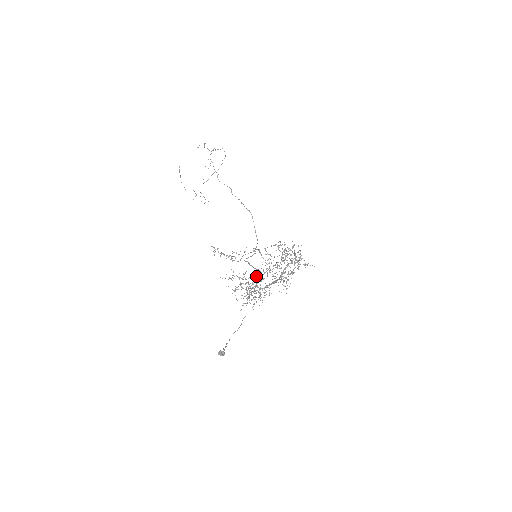
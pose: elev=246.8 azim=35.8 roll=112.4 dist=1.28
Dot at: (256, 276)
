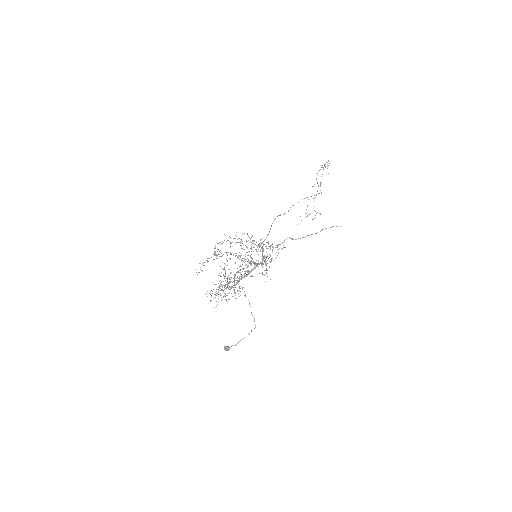
Dot at: (228, 275)
